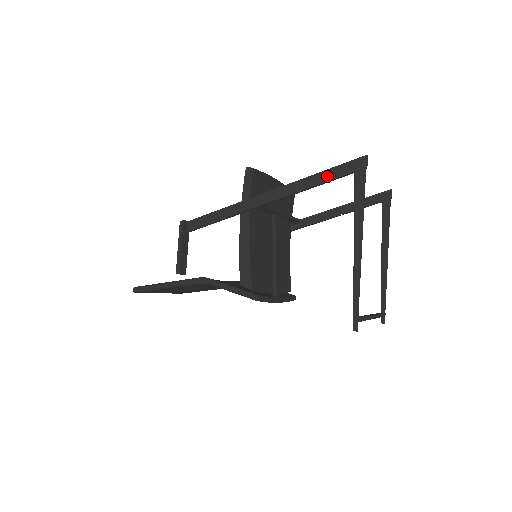
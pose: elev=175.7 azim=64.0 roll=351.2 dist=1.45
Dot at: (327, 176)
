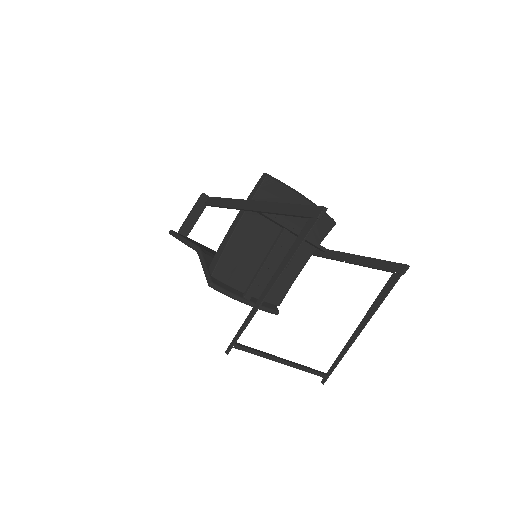
Dot at: (292, 210)
